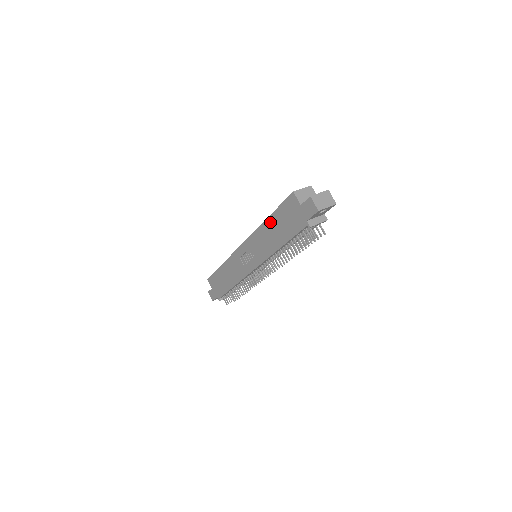
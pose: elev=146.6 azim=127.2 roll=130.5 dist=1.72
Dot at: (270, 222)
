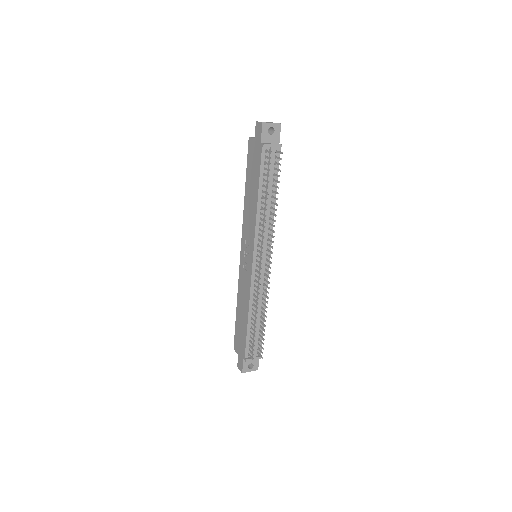
Dot at: (247, 189)
